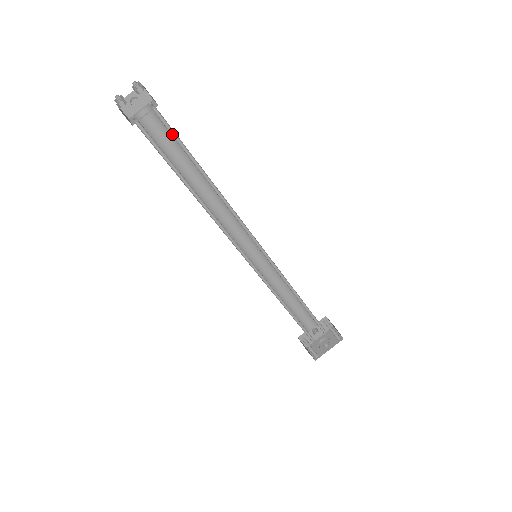
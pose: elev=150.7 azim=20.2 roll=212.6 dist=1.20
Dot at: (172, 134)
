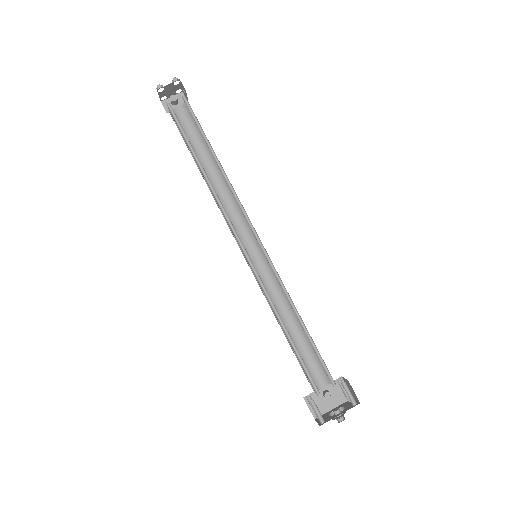
Dot at: (194, 118)
